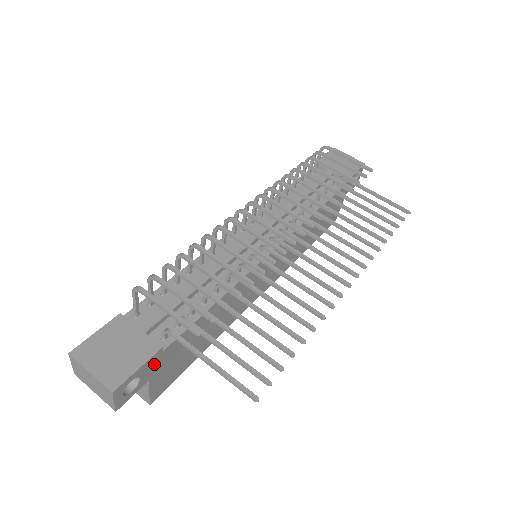
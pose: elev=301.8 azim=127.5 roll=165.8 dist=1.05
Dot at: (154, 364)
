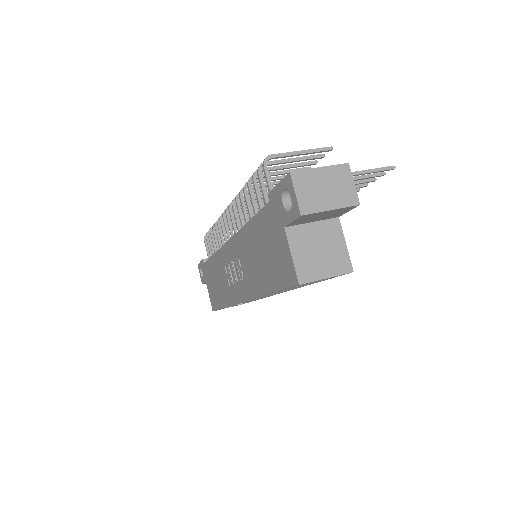
Dot at: occluded
